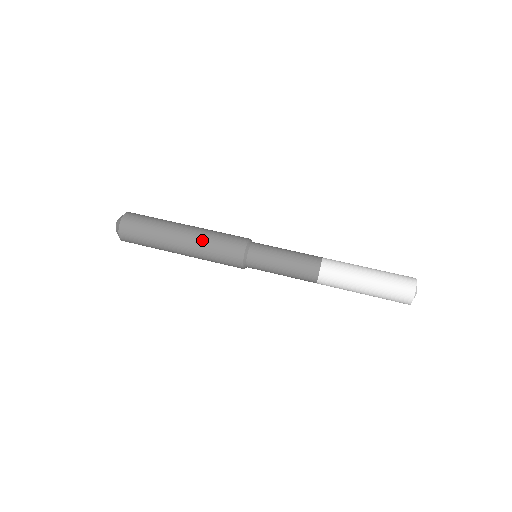
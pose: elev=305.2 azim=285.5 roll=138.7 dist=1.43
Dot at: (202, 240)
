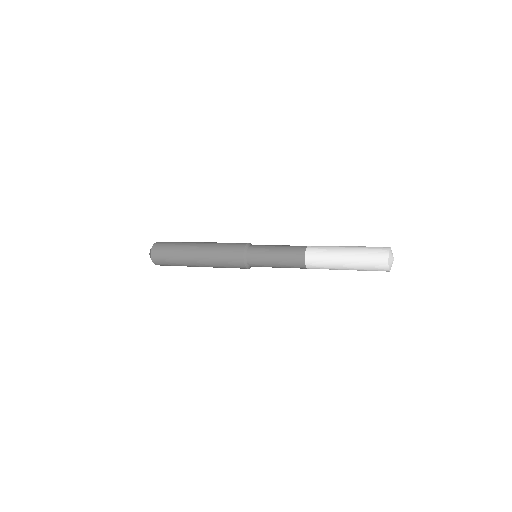
Dot at: occluded
